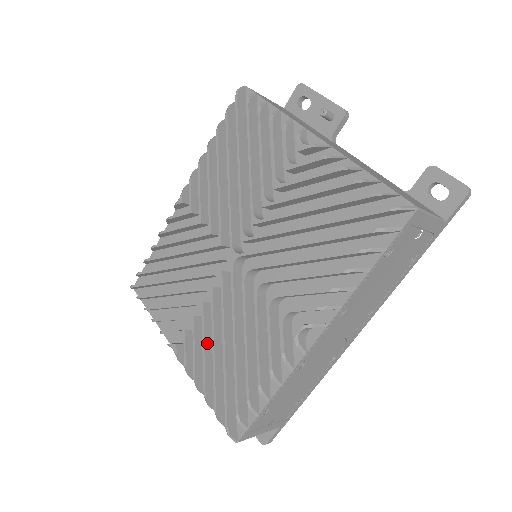
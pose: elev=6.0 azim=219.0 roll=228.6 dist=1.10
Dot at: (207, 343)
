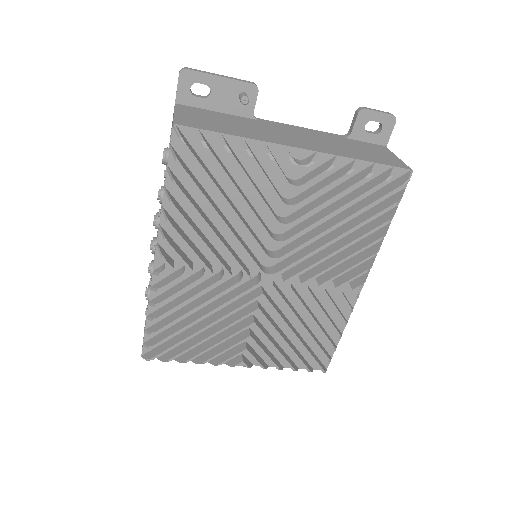
Dot at: (272, 342)
